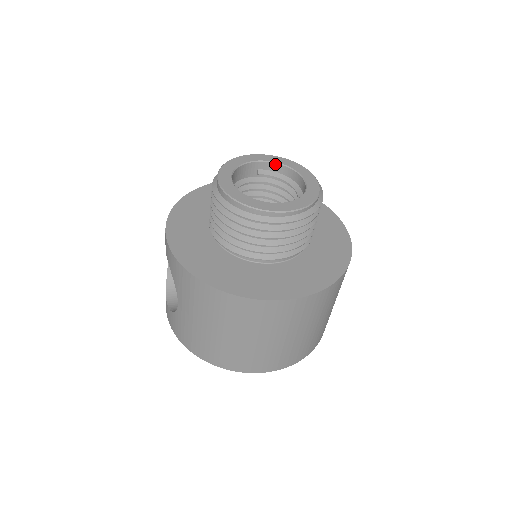
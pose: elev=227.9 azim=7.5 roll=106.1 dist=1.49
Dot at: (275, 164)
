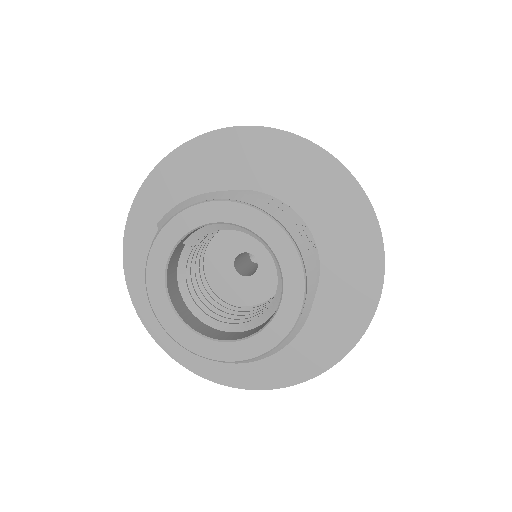
Dot at: (198, 228)
